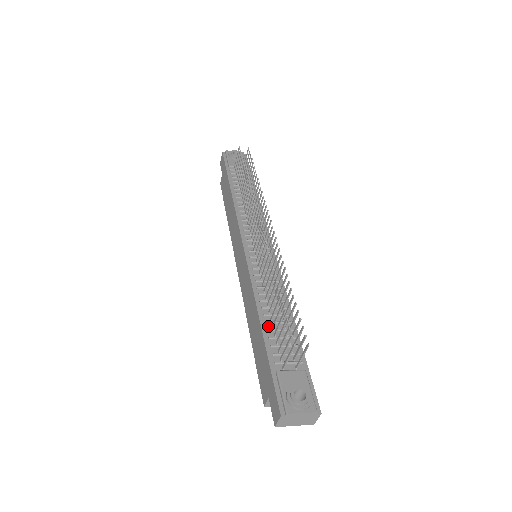
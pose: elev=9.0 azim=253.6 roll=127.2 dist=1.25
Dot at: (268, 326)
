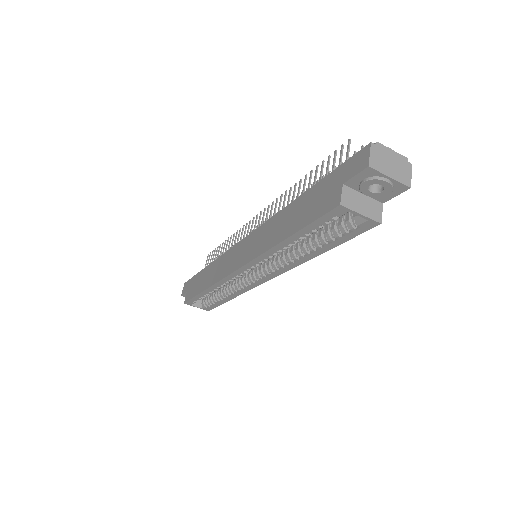
Dot at: occluded
